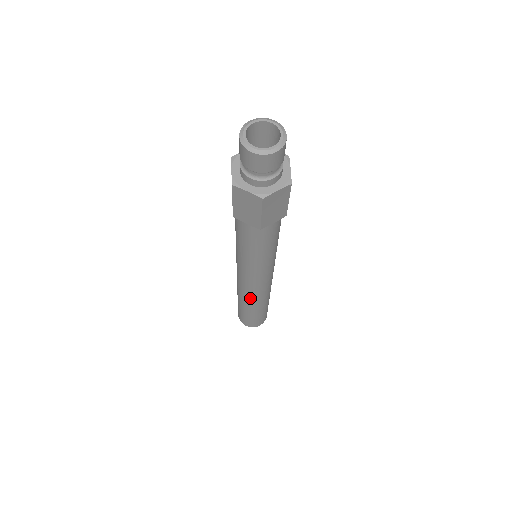
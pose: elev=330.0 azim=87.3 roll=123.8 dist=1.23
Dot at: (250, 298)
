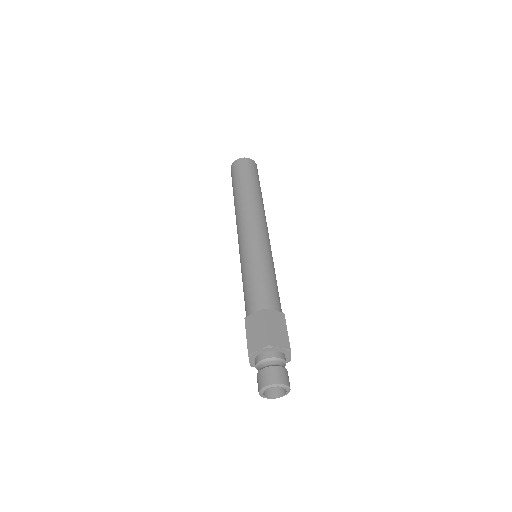
Dot at: occluded
